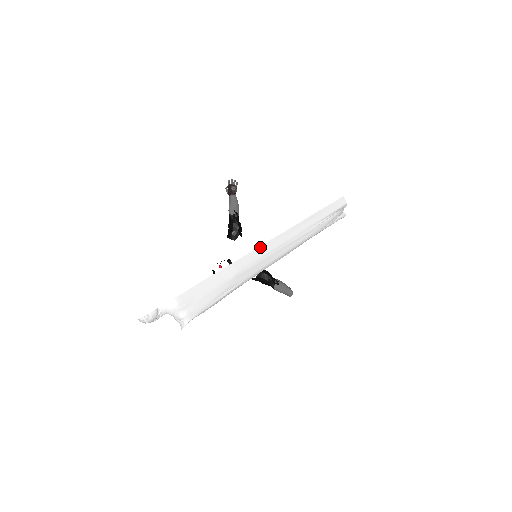
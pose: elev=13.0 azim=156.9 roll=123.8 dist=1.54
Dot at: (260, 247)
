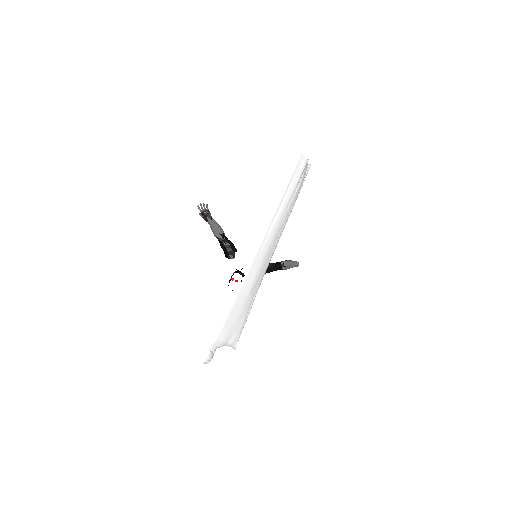
Dot at: (257, 254)
